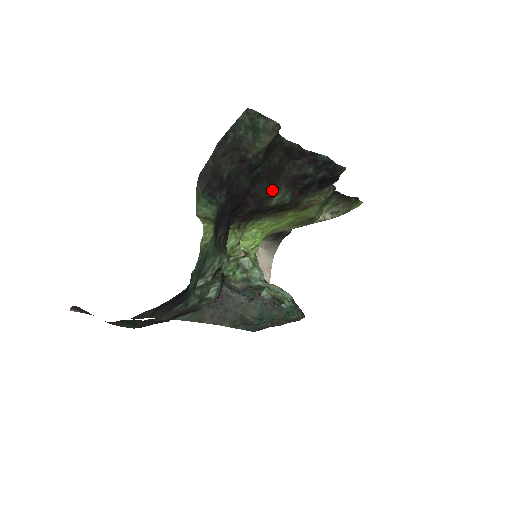
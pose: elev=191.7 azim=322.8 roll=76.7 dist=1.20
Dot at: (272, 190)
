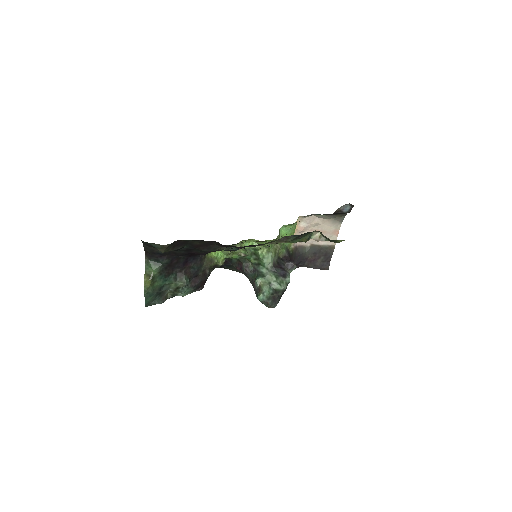
Dot at: (211, 250)
